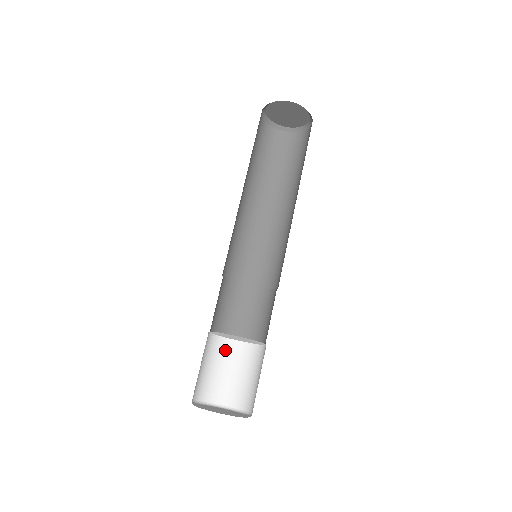
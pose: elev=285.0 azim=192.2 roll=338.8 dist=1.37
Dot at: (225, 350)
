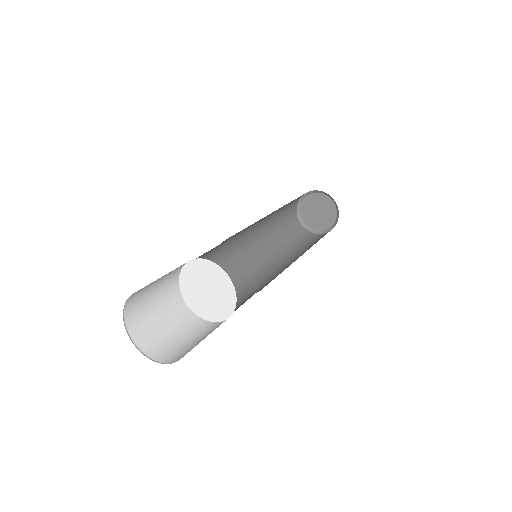
Dot at: (171, 297)
